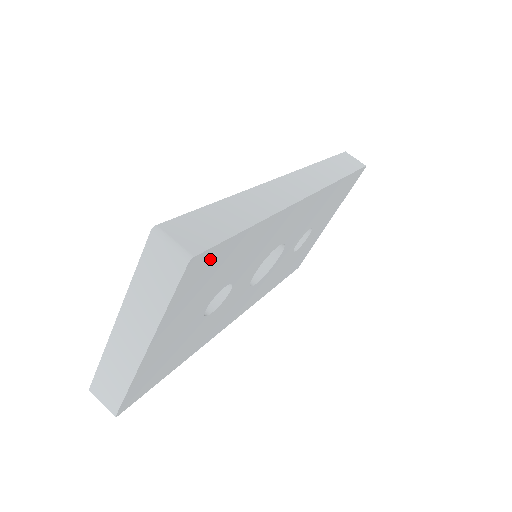
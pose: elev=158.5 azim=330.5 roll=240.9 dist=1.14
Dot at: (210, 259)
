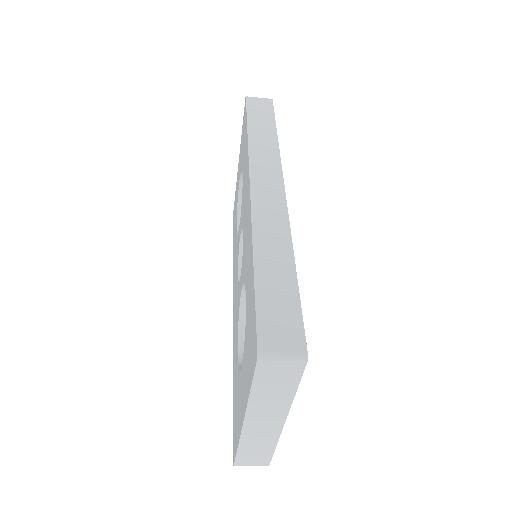
Dot at: occluded
